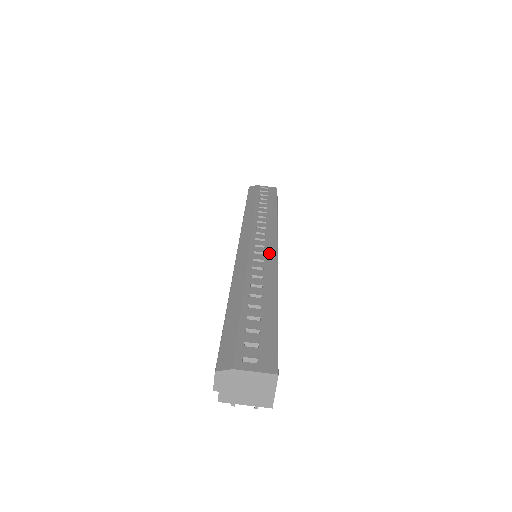
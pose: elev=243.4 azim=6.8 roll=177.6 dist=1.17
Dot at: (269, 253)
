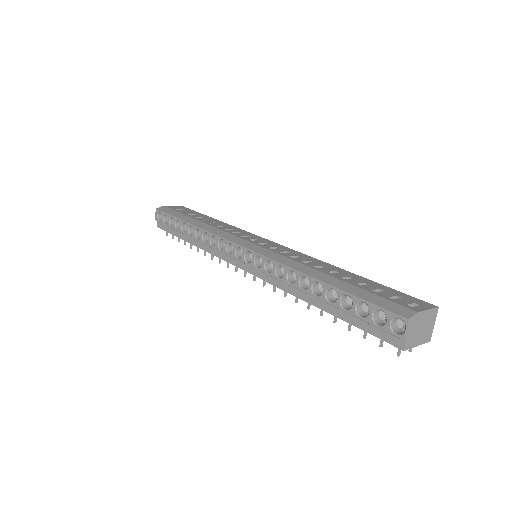
Dot at: (280, 247)
